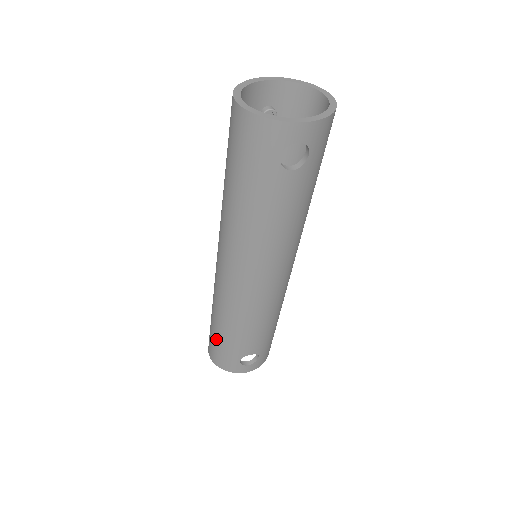
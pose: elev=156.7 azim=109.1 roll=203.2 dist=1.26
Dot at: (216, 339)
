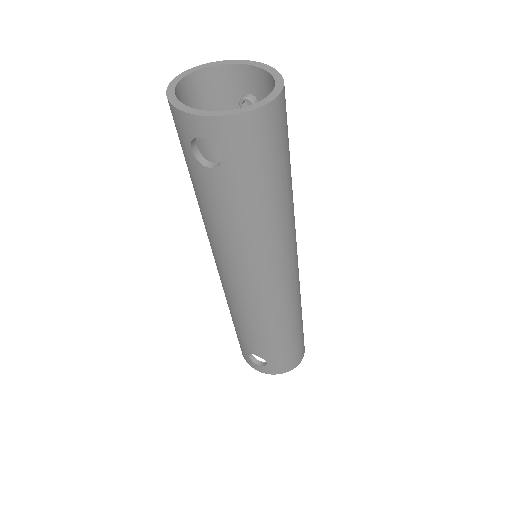
Dot at: occluded
